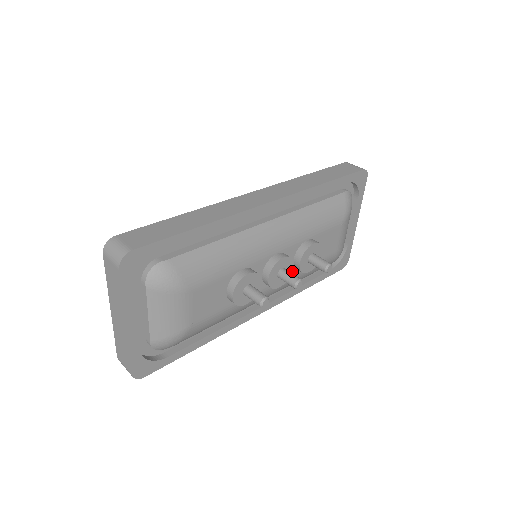
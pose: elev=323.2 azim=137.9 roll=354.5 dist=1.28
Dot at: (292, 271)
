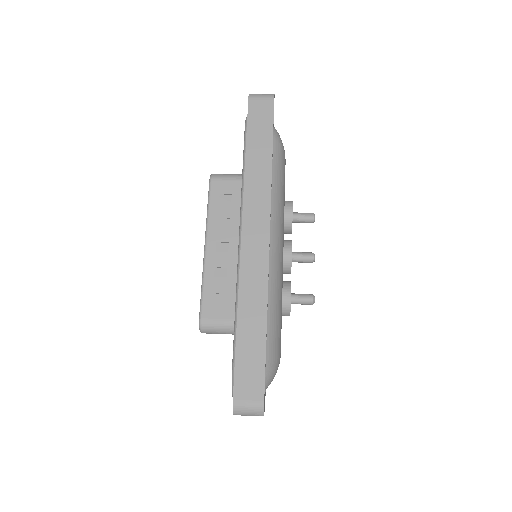
Dot at: occluded
